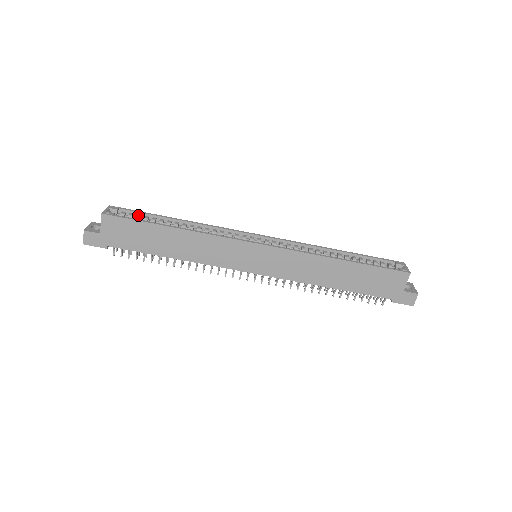
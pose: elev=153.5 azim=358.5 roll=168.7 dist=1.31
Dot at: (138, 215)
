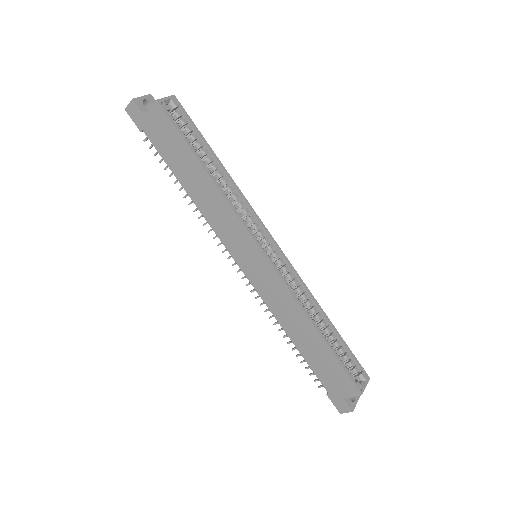
Dot at: (190, 128)
